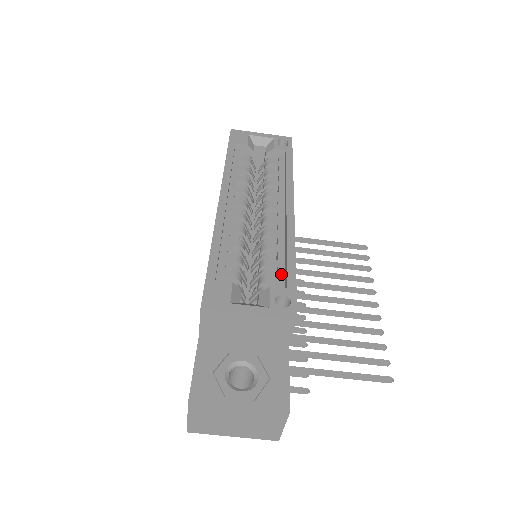
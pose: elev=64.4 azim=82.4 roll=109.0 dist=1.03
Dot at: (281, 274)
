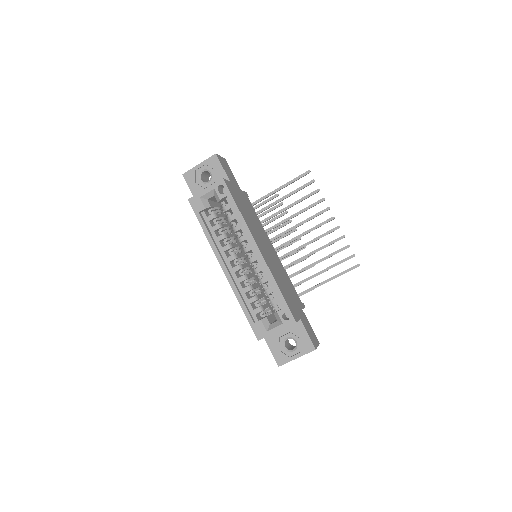
Dot at: (277, 296)
